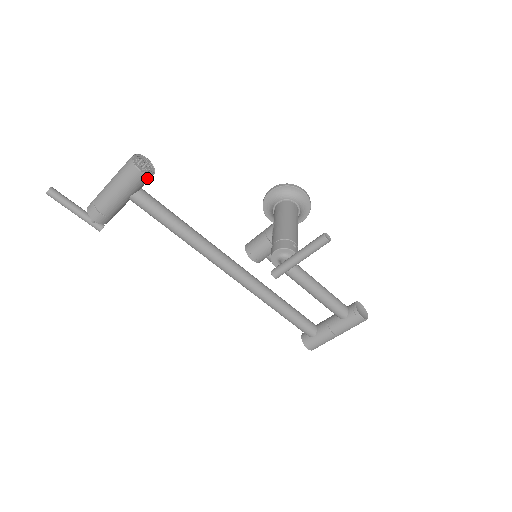
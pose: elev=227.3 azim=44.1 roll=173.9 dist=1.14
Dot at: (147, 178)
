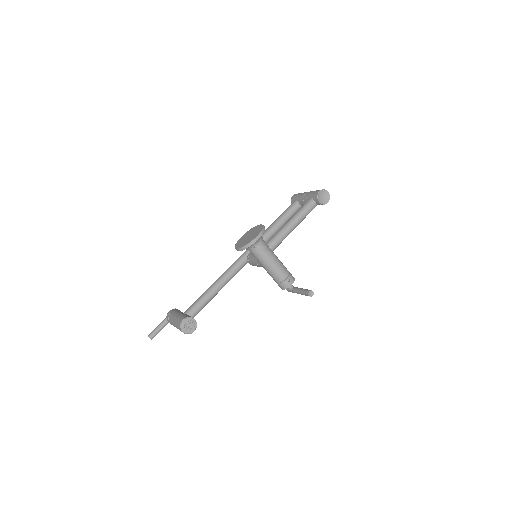
Dot at: (196, 324)
